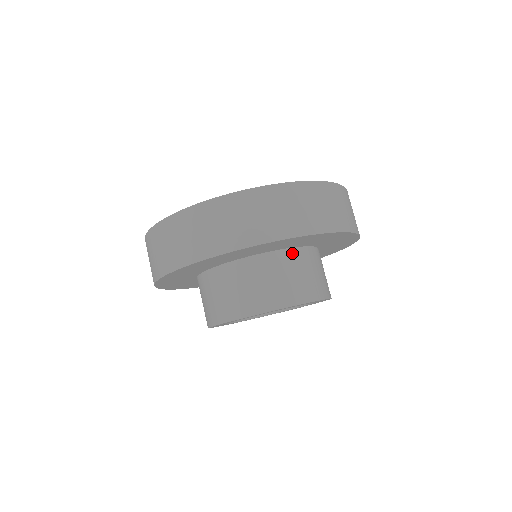
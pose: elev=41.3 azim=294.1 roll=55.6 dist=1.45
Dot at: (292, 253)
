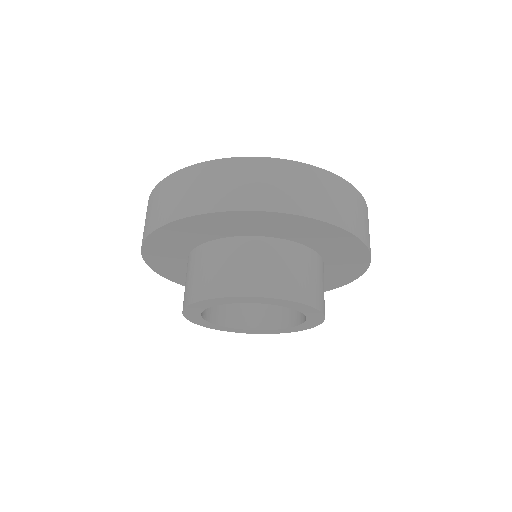
Dot at: (314, 256)
